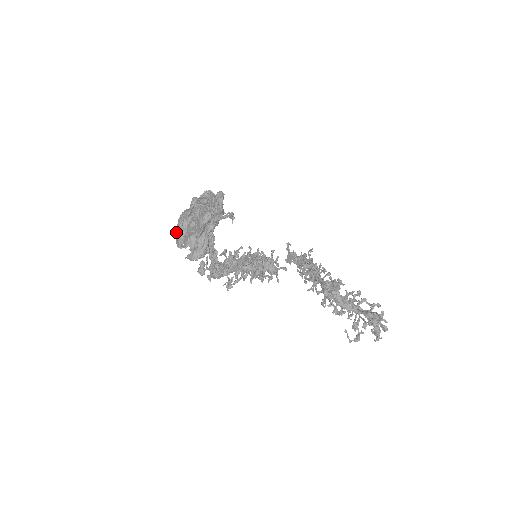
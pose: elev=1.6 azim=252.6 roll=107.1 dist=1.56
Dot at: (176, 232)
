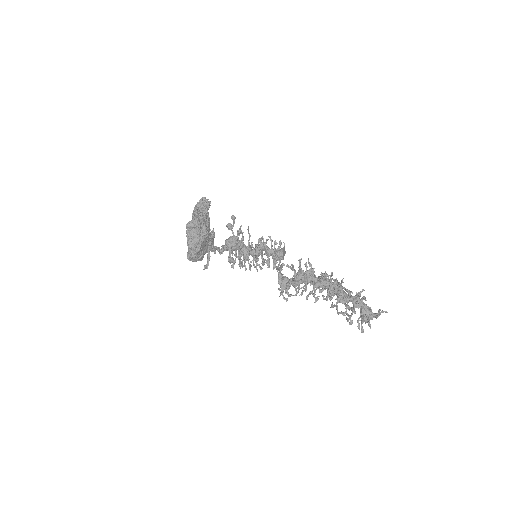
Dot at: occluded
